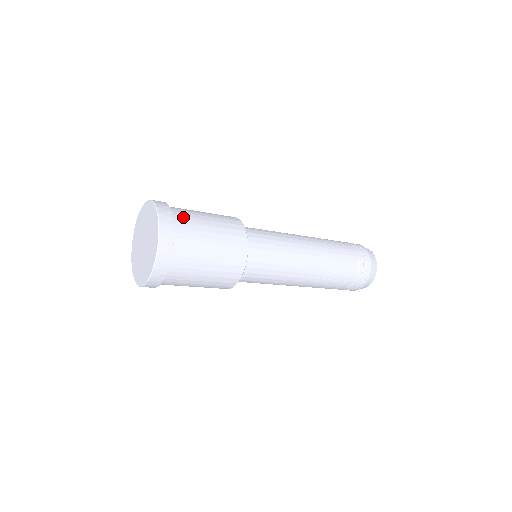
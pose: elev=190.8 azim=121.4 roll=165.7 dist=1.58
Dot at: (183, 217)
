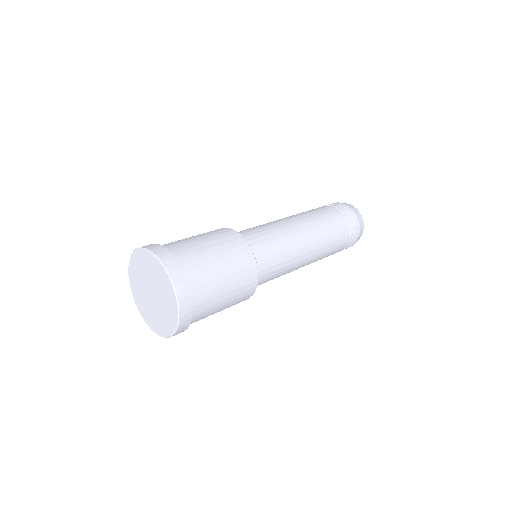
Dot at: (201, 310)
